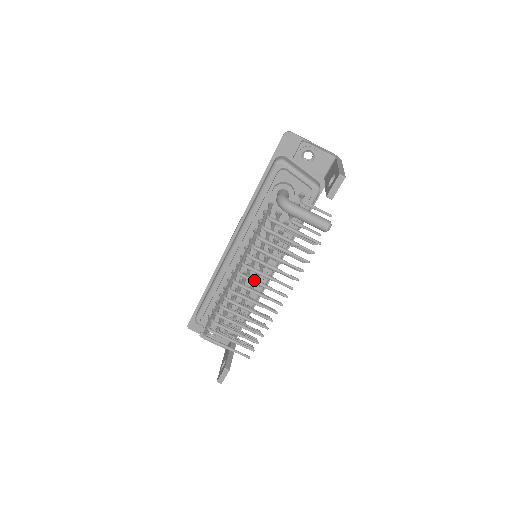
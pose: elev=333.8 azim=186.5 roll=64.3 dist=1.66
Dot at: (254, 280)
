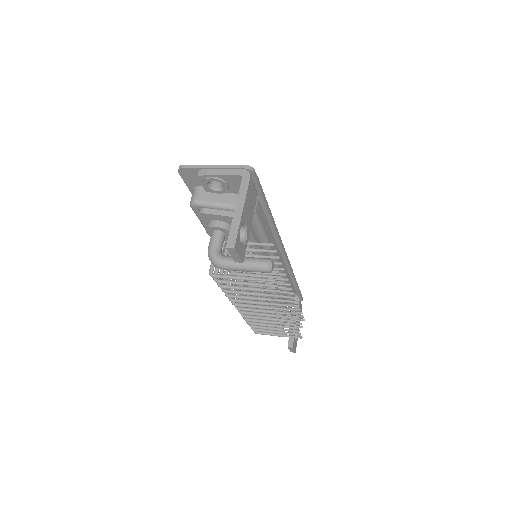
Dot at: (249, 306)
